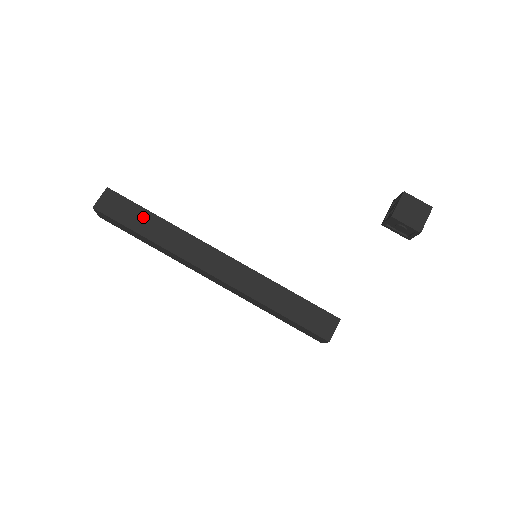
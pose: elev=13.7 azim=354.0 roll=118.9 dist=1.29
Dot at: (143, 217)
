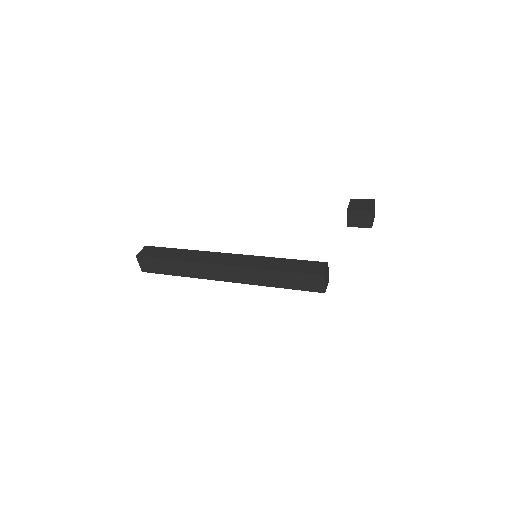
Dot at: (170, 252)
